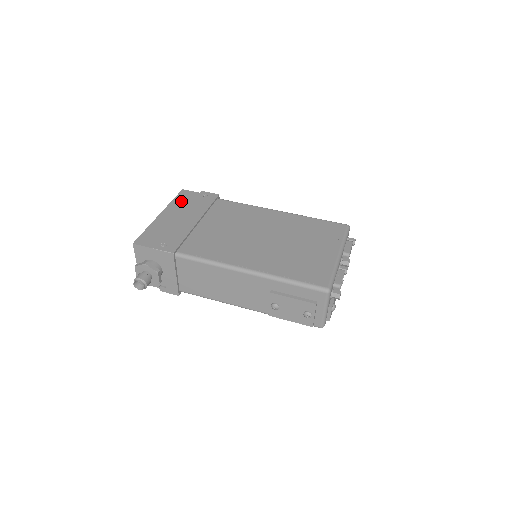
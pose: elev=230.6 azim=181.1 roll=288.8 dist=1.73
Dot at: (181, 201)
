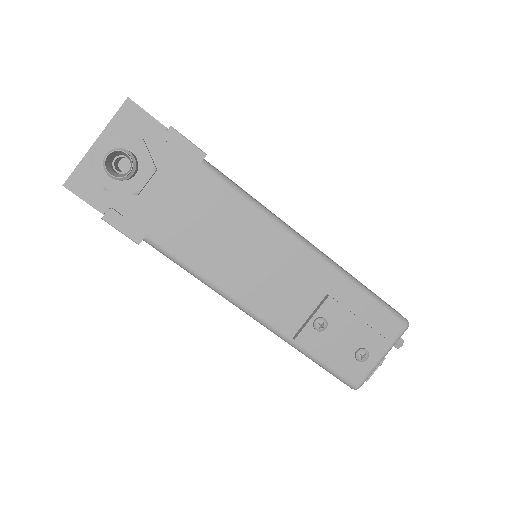
Dot at: occluded
